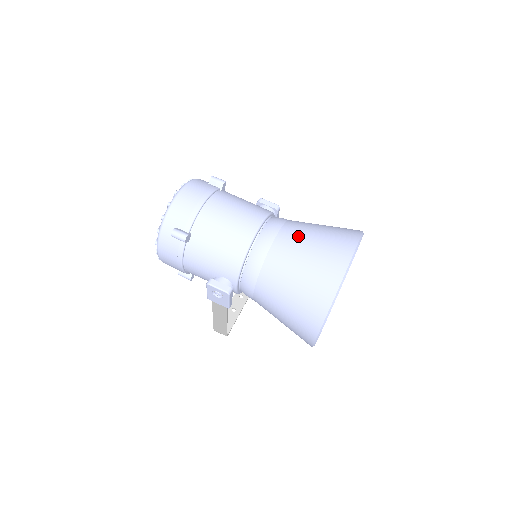
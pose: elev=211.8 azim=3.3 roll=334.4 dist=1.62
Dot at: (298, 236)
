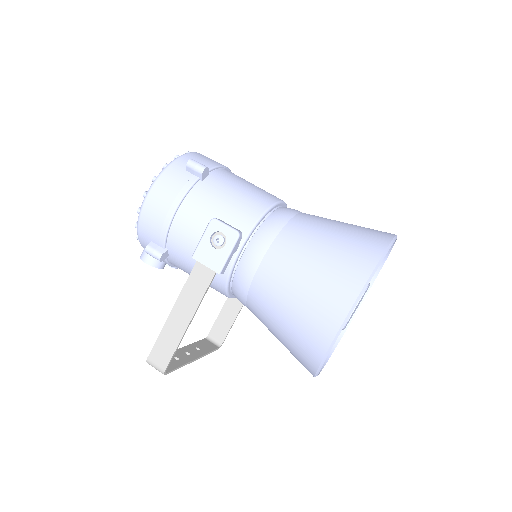
Dot at: occluded
